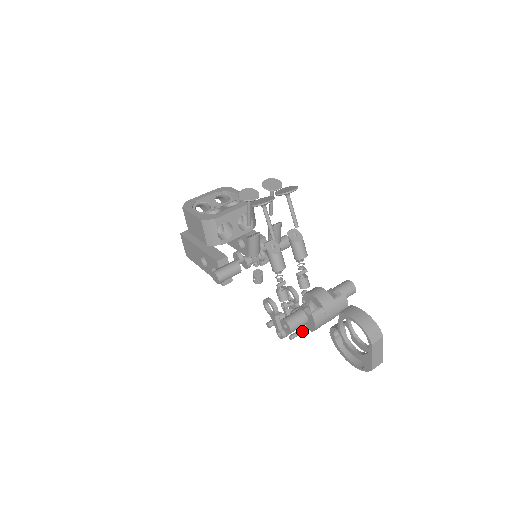
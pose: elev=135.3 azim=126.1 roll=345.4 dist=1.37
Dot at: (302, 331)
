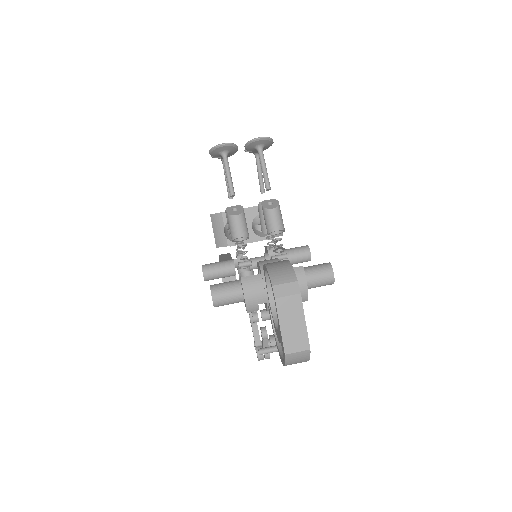
Dot at: occluded
